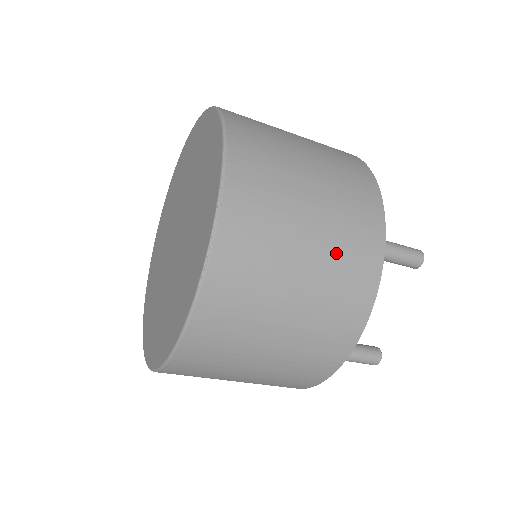
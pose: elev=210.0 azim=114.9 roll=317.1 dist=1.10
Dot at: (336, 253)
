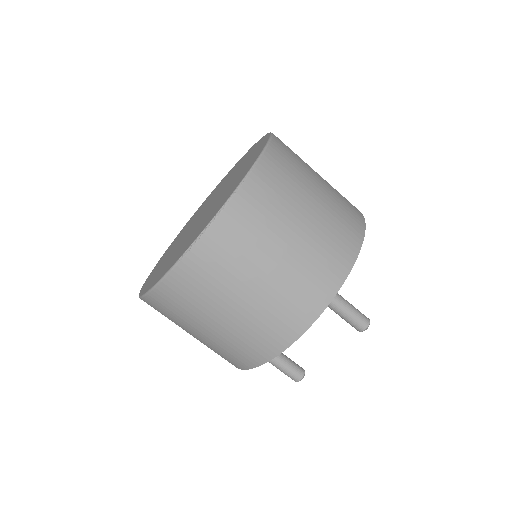
Dot at: (287, 288)
